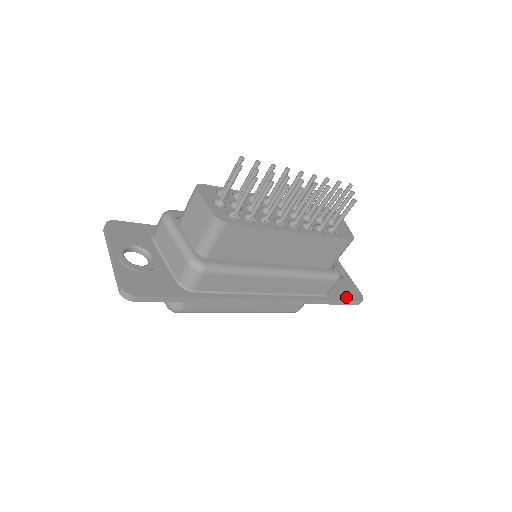
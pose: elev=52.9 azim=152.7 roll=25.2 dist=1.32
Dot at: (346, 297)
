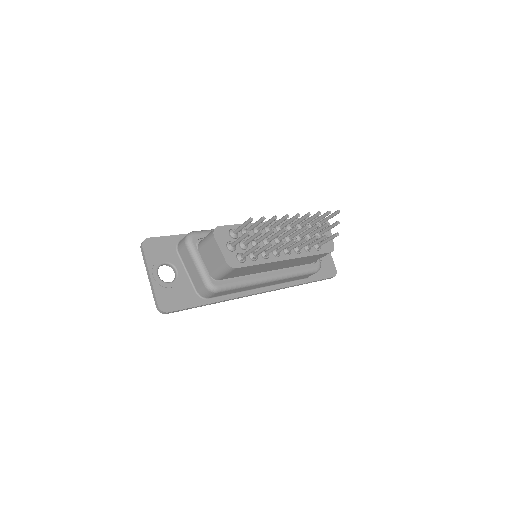
Dot at: (323, 276)
